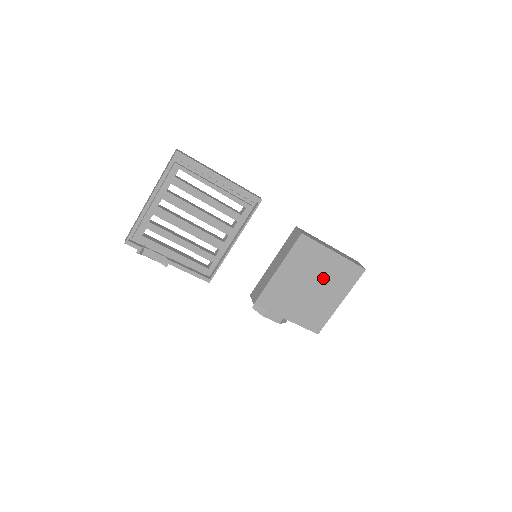
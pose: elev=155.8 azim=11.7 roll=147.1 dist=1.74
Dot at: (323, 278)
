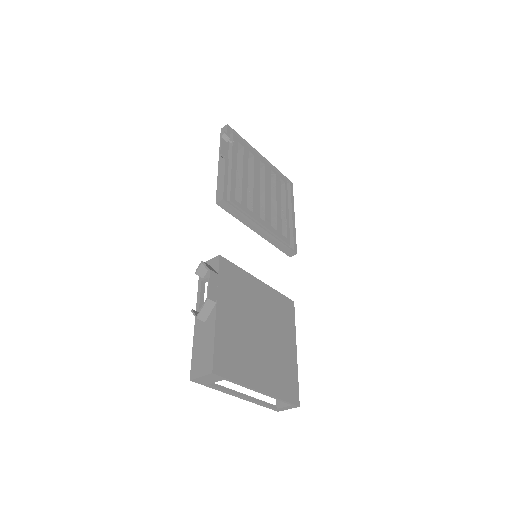
Dot at: (273, 346)
